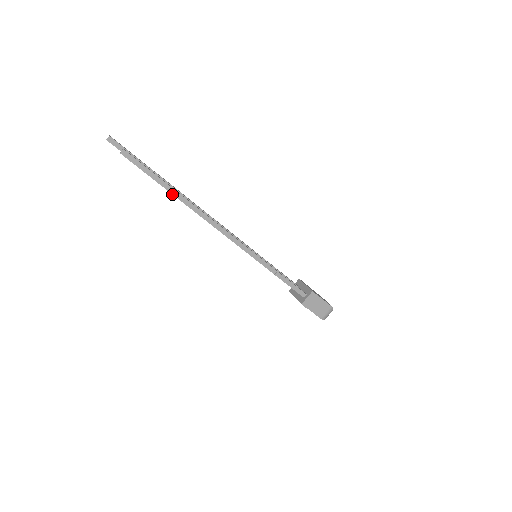
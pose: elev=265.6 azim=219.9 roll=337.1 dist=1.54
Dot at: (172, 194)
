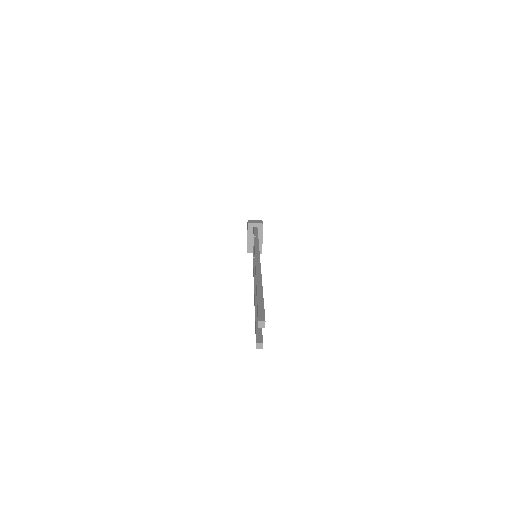
Dot at: occluded
